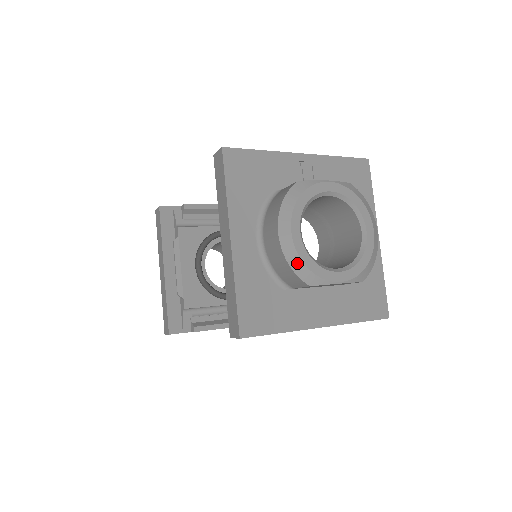
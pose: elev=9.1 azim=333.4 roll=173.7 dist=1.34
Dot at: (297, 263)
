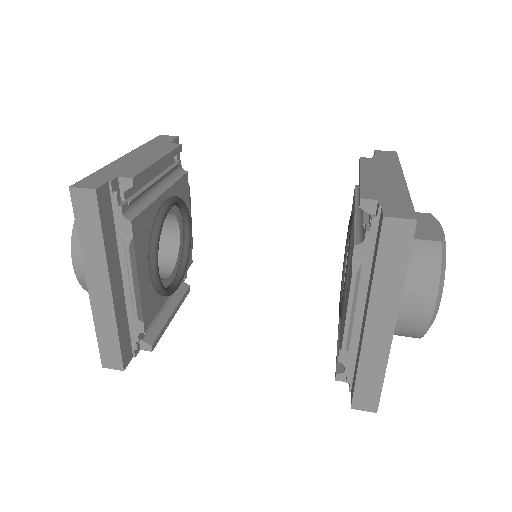
Dot at: occluded
